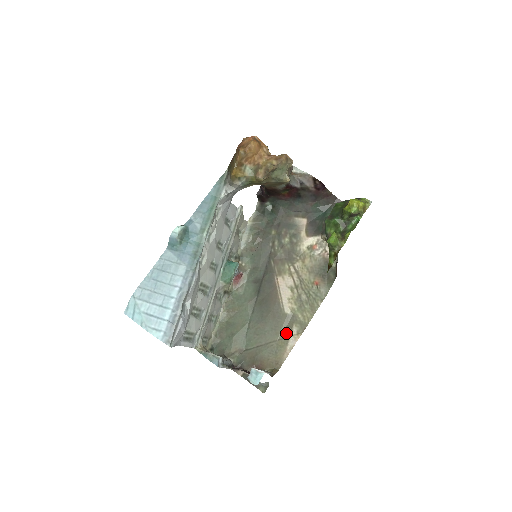
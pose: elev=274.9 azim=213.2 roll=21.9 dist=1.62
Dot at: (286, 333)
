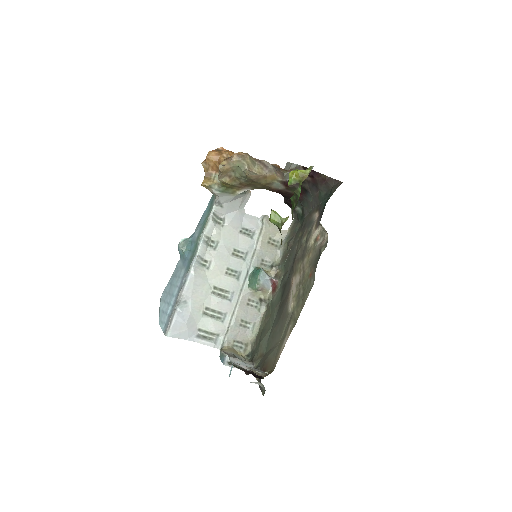
Dot at: (285, 332)
